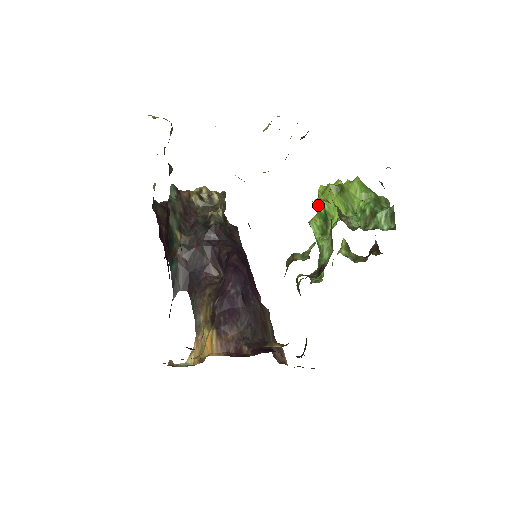
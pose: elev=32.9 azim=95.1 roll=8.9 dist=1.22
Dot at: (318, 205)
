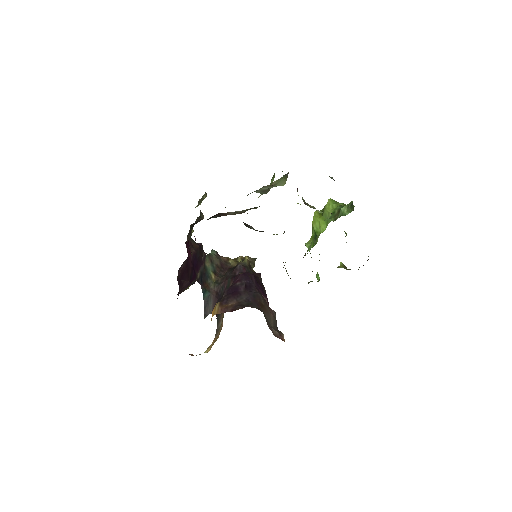
Dot at: (312, 233)
